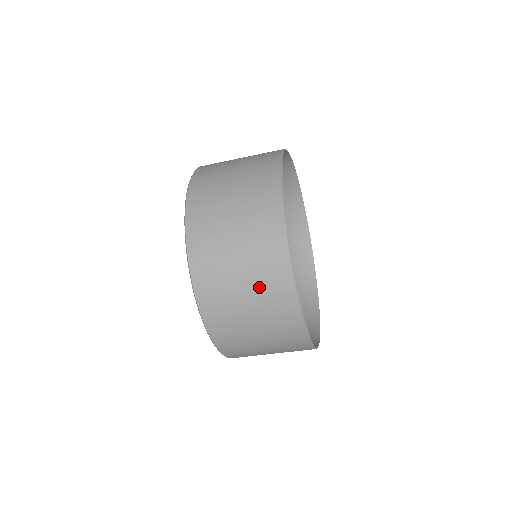
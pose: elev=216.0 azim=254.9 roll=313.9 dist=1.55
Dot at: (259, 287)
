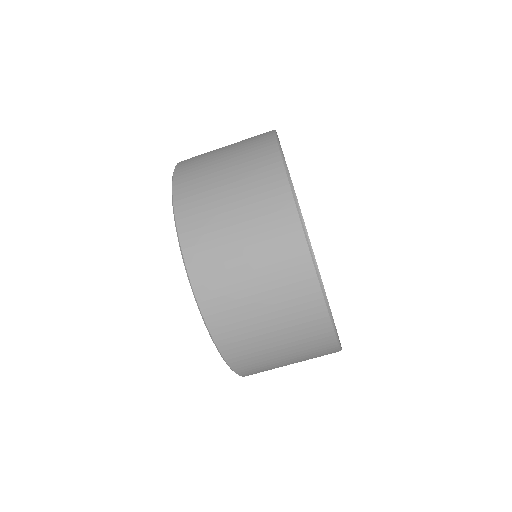
Dot at: (241, 162)
